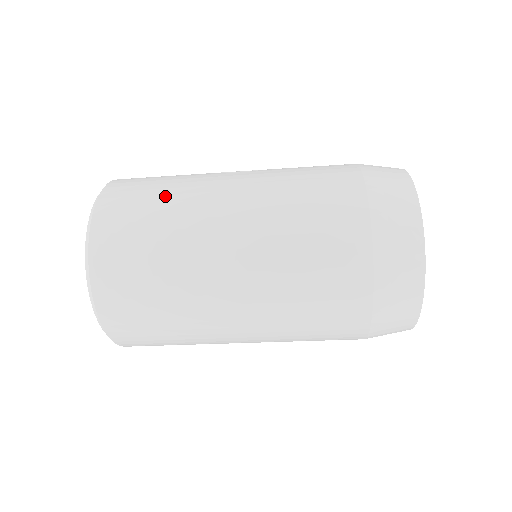
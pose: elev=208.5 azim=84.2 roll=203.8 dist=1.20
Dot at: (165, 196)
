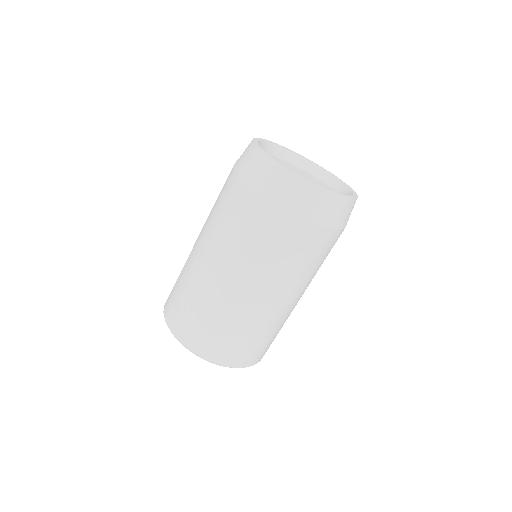
Dot at: occluded
